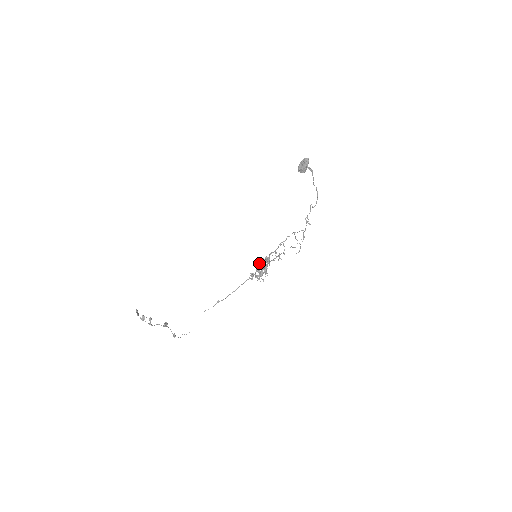
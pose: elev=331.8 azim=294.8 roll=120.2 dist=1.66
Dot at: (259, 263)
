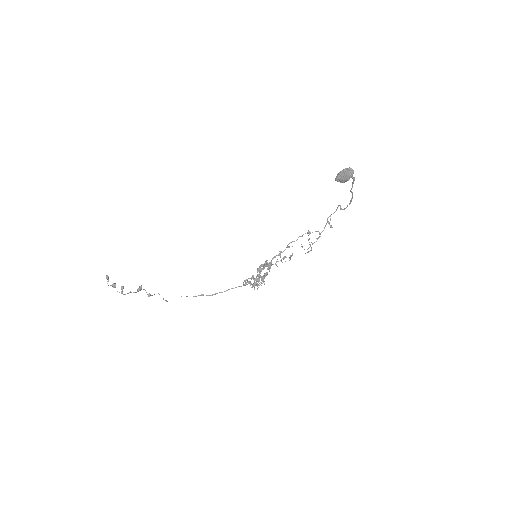
Dot at: (257, 269)
